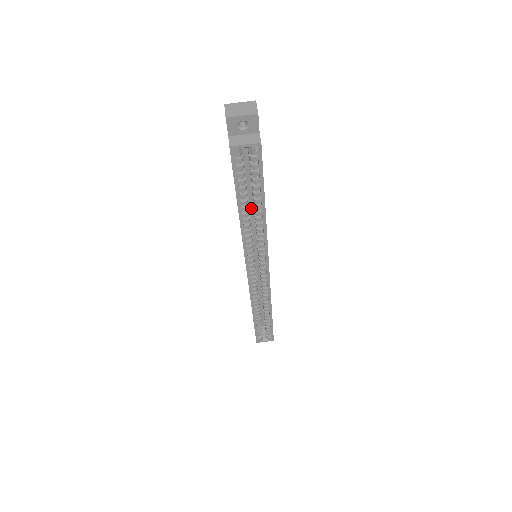
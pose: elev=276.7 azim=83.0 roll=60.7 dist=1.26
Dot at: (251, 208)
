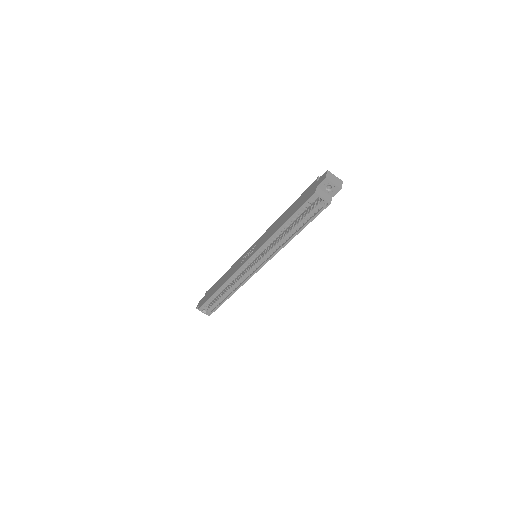
Dot at: occluded
